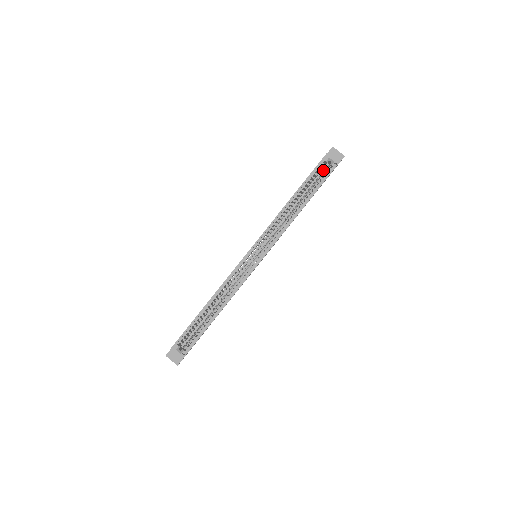
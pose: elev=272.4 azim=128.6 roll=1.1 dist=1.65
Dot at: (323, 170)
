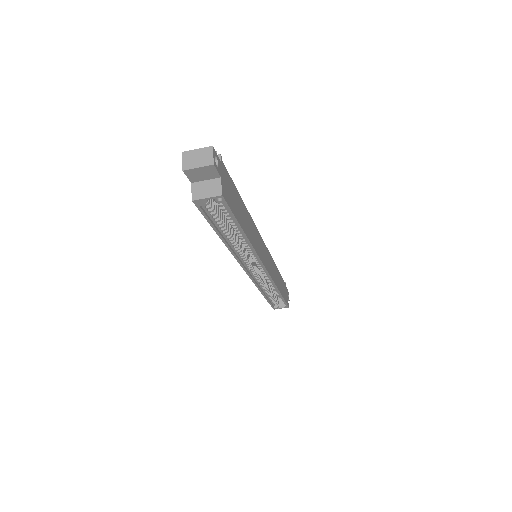
Dot at: occluded
